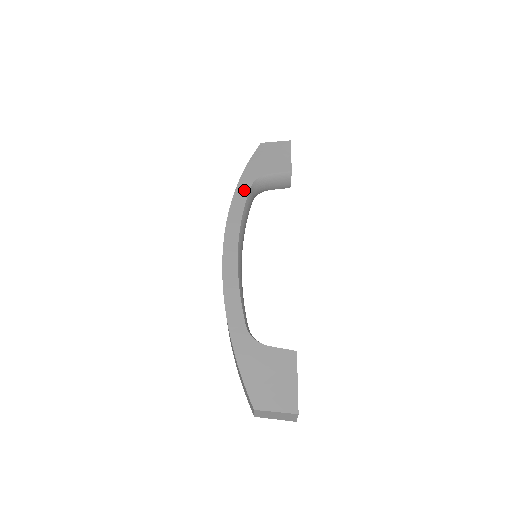
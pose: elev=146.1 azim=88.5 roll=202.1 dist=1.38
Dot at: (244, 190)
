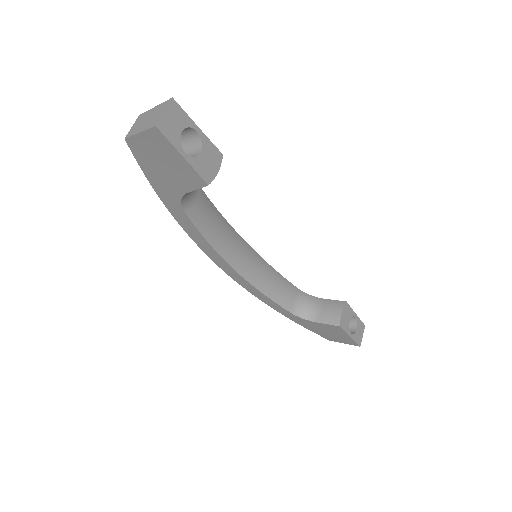
Dot at: occluded
